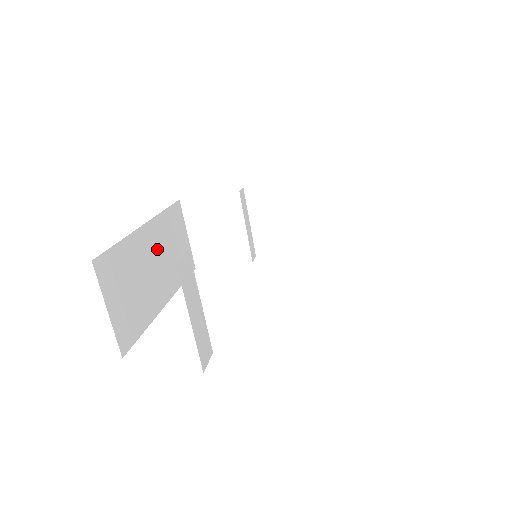
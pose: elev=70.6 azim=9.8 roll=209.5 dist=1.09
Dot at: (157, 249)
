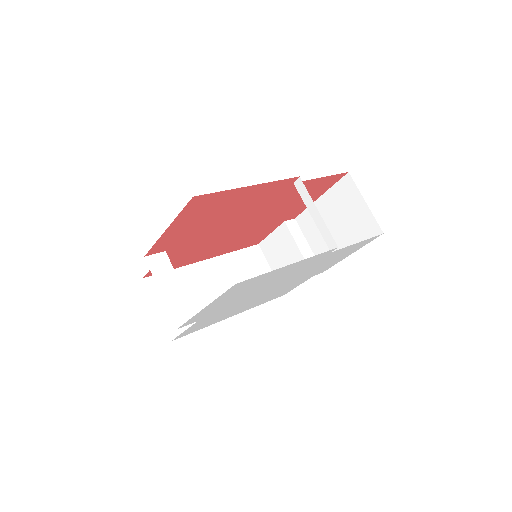
Dot at: (223, 277)
